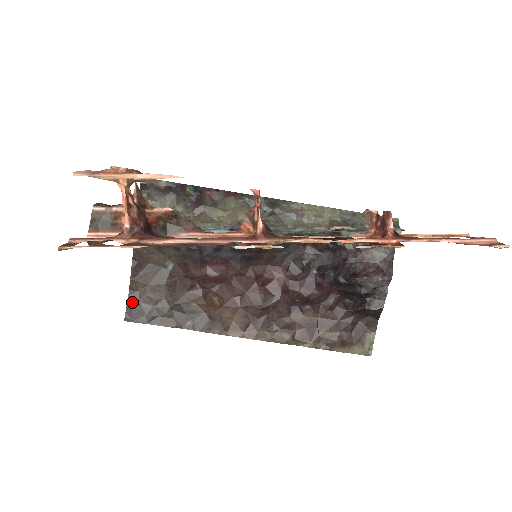
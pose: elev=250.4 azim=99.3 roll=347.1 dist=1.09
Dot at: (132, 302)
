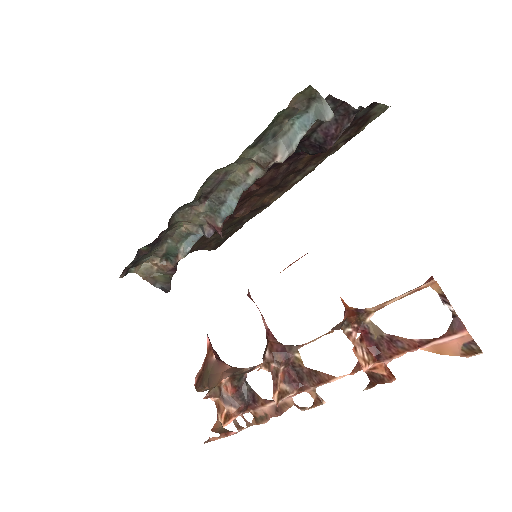
Dot at: (206, 248)
